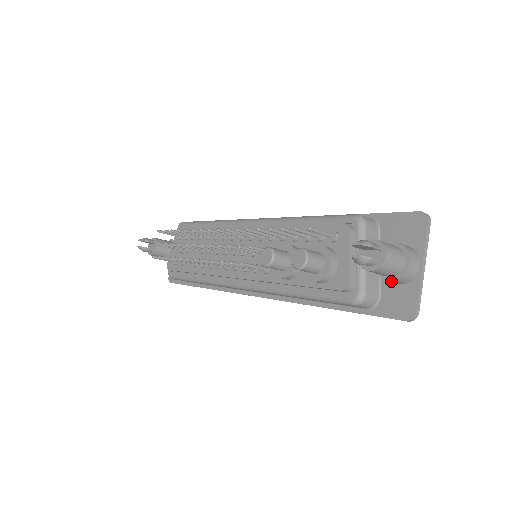
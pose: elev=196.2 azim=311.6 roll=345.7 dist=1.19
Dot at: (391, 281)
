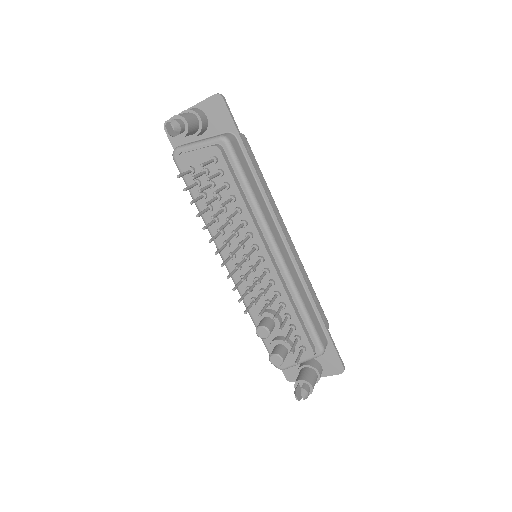
Dot at: occluded
